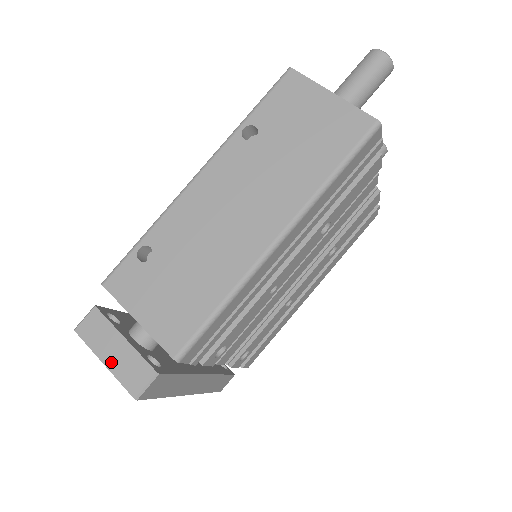
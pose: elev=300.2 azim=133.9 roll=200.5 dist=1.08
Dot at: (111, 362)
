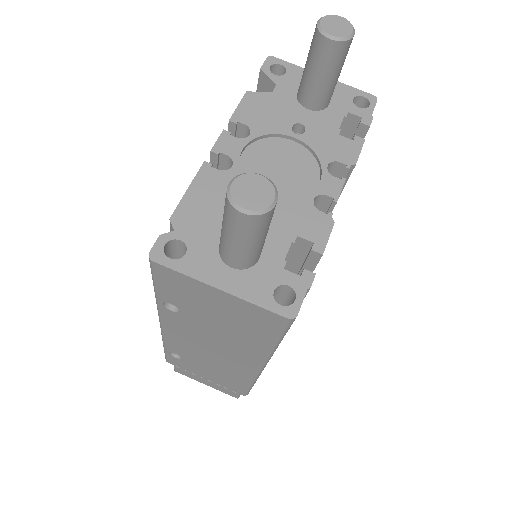
Dot at: (210, 386)
